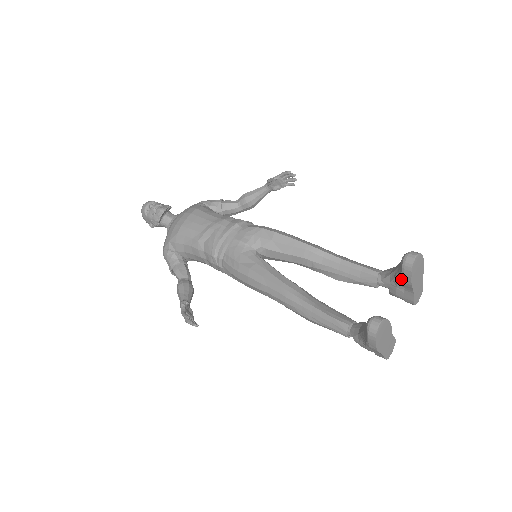
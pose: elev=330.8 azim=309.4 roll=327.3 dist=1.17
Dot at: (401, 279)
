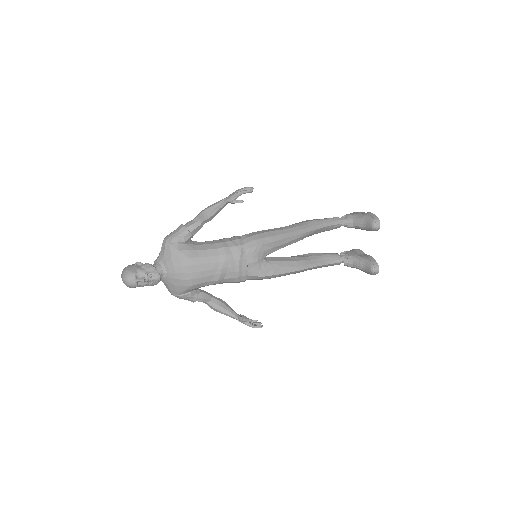
Dot at: (366, 230)
